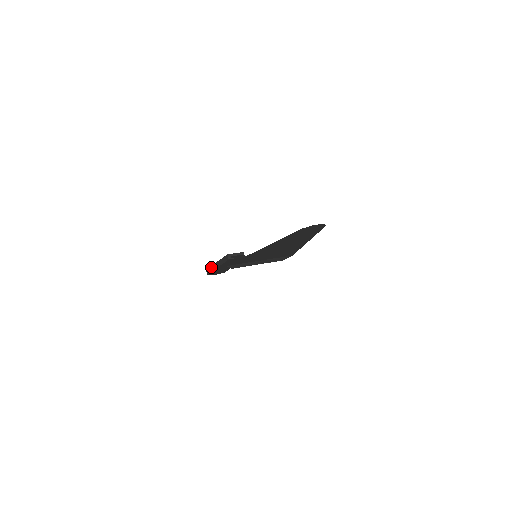
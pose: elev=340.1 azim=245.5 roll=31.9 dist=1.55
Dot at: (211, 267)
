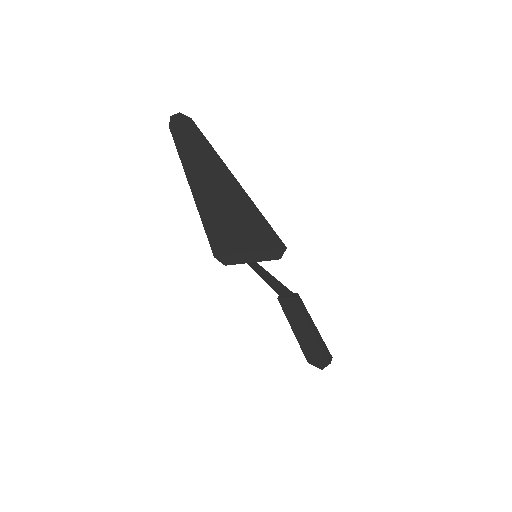
Dot at: occluded
